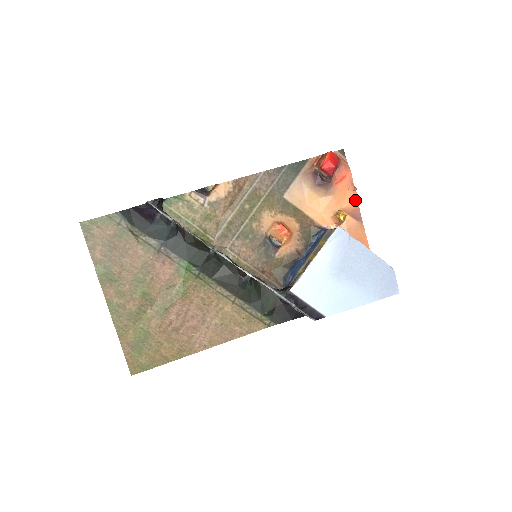
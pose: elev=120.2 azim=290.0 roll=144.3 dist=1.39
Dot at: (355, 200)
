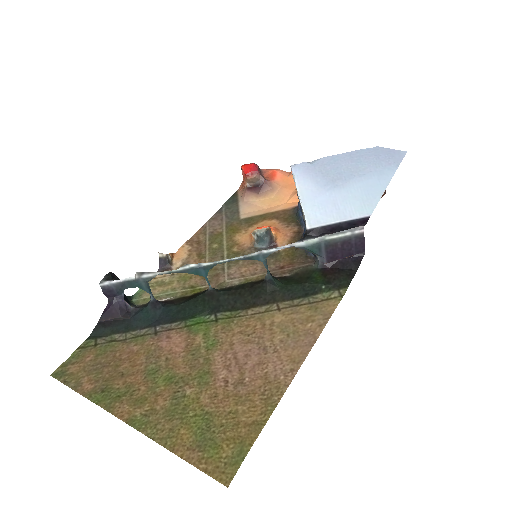
Dot at: occluded
